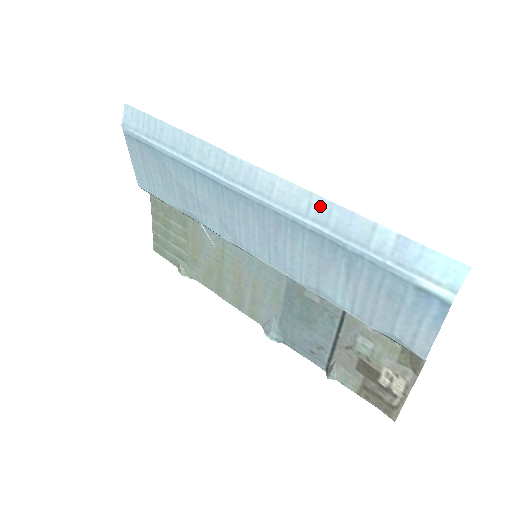
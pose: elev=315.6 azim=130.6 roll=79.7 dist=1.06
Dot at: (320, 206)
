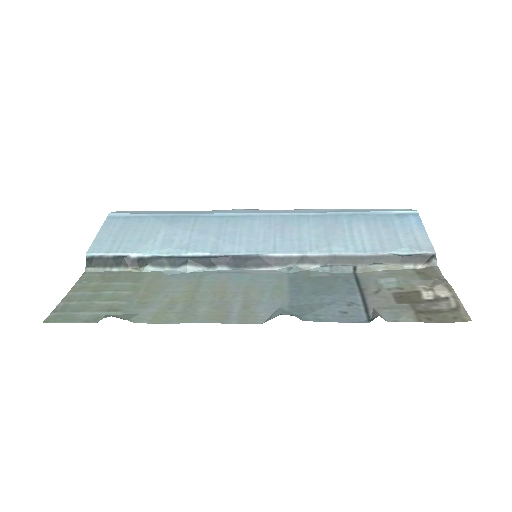
Dot at: (314, 210)
